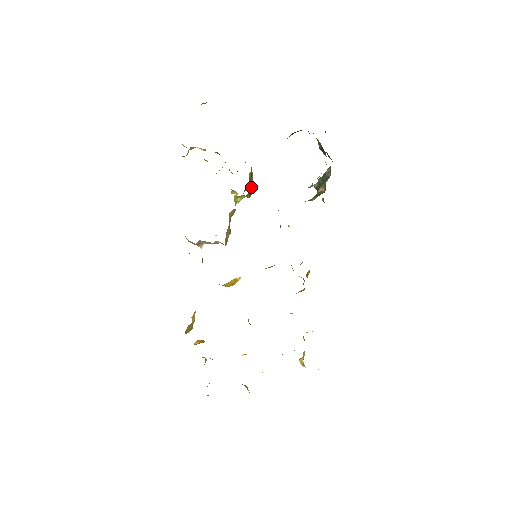
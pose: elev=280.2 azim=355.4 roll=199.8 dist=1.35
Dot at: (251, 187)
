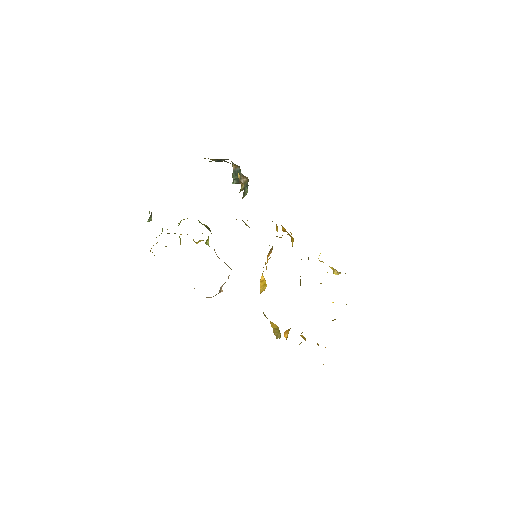
Dot at: (206, 227)
